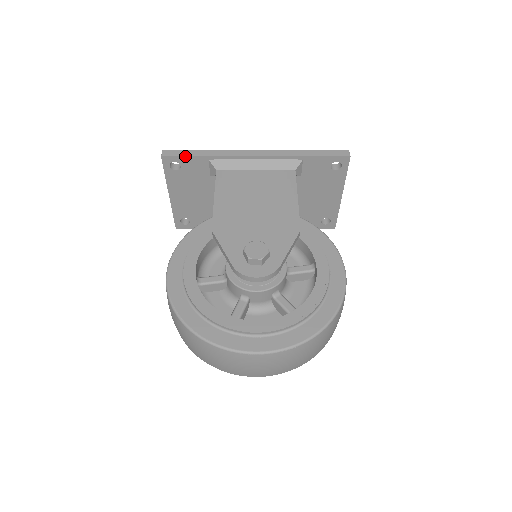
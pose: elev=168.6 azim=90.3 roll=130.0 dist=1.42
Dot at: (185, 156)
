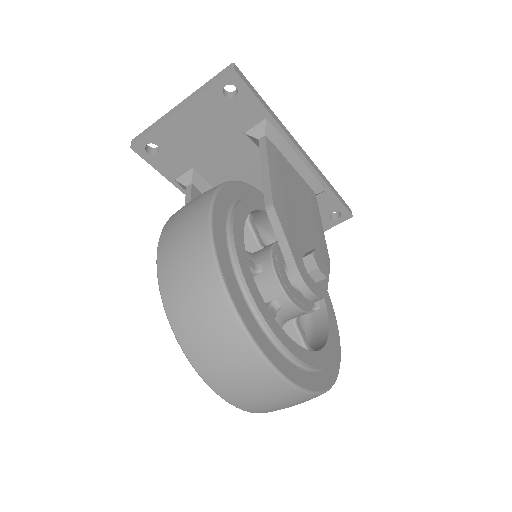
Dot at: (253, 93)
